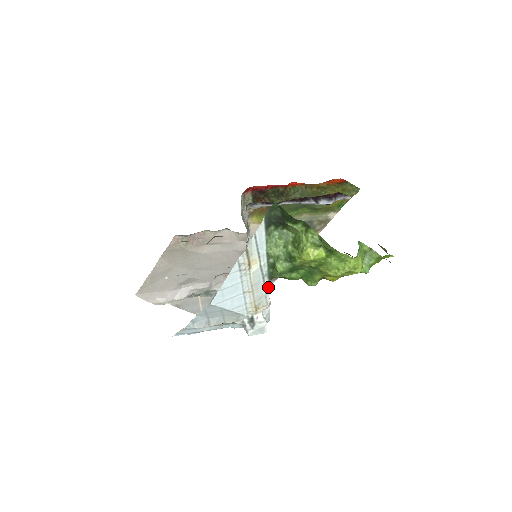
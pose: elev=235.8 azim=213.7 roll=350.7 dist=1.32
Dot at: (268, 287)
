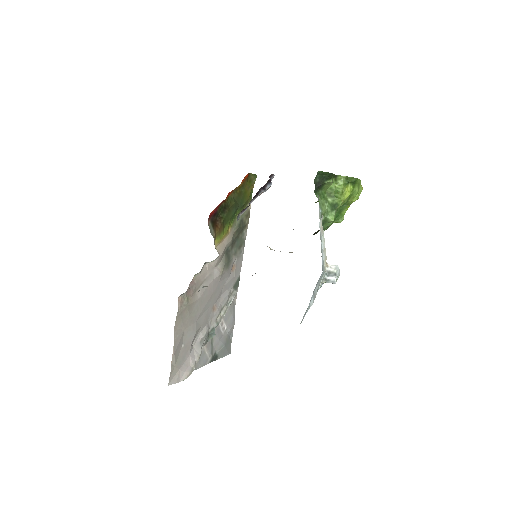
Dot at: occluded
